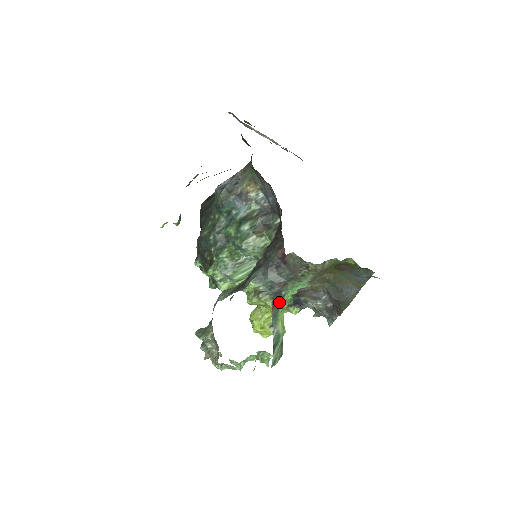
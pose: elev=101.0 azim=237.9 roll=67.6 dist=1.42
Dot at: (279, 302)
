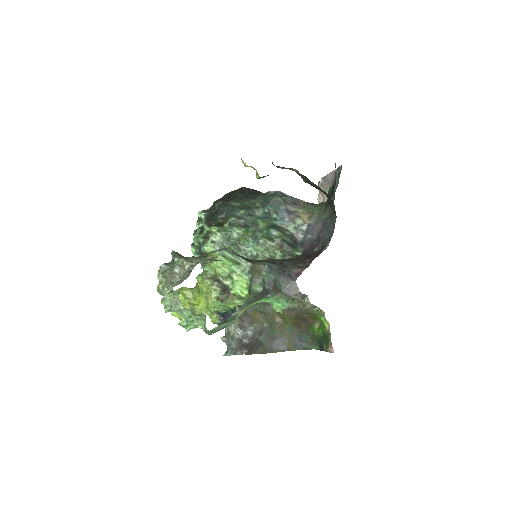
Dot at: (260, 298)
